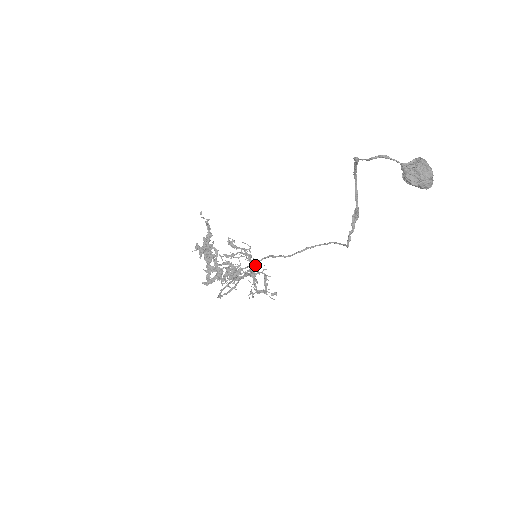
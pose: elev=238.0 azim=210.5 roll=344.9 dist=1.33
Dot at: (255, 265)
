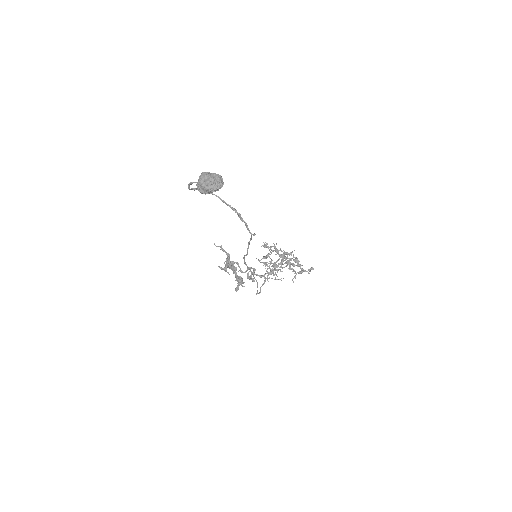
Dot at: occluded
